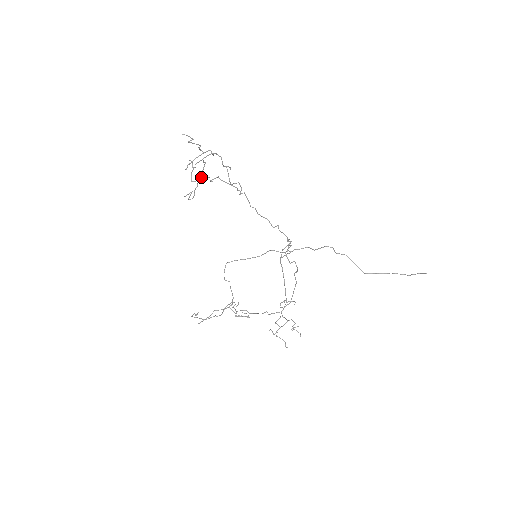
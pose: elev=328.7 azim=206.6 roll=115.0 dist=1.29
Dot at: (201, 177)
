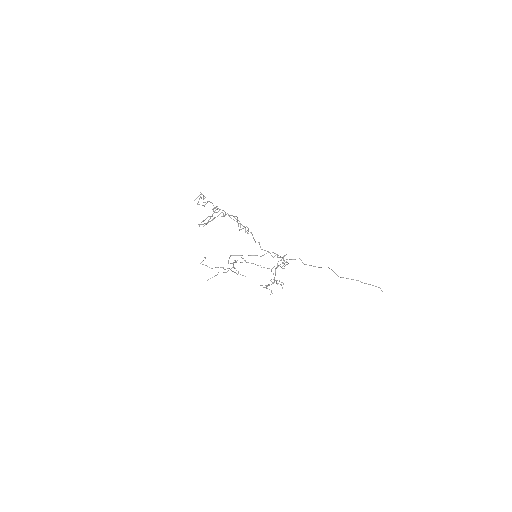
Dot at: (211, 202)
